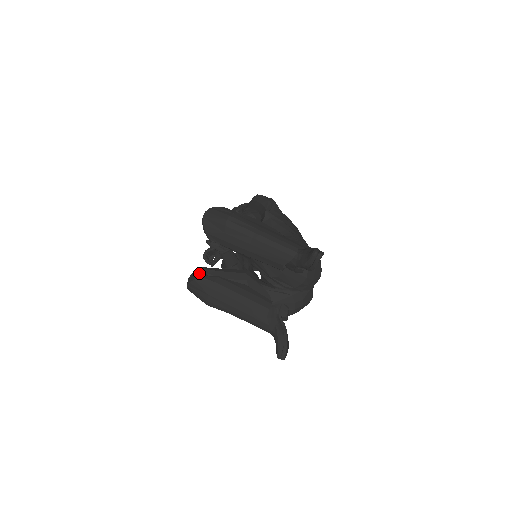
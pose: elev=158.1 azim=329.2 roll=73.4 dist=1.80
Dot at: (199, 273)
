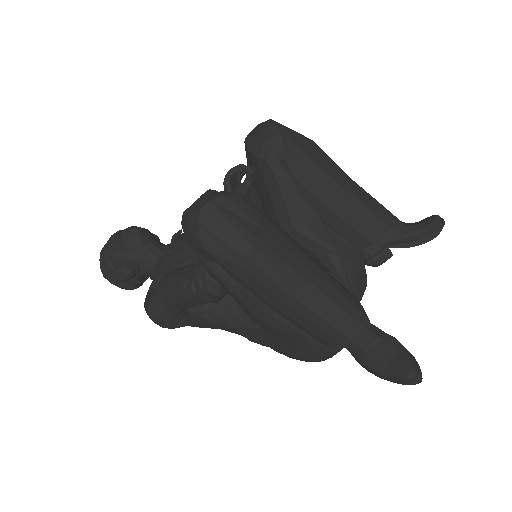
Dot at: occluded
